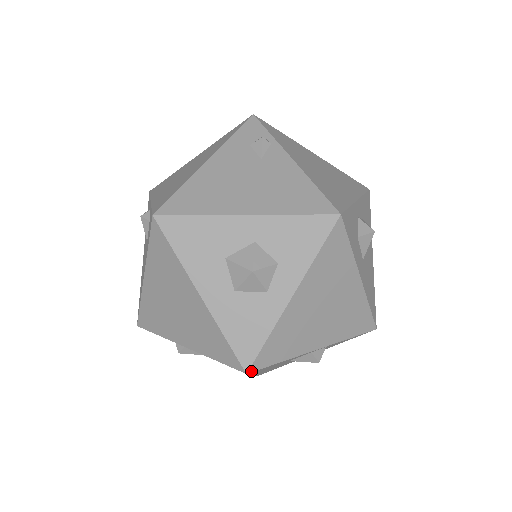
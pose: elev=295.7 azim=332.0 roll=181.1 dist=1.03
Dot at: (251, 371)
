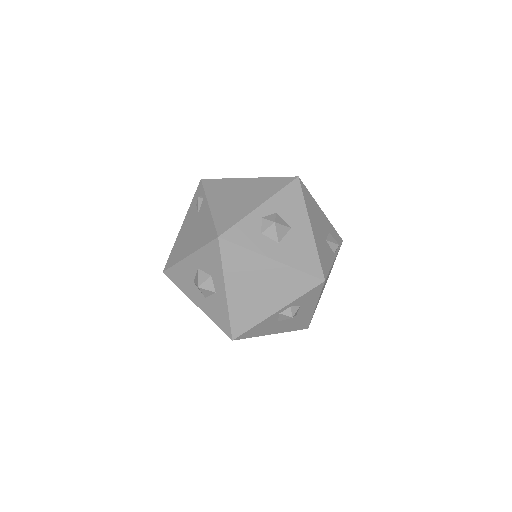
Dot at: (234, 338)
